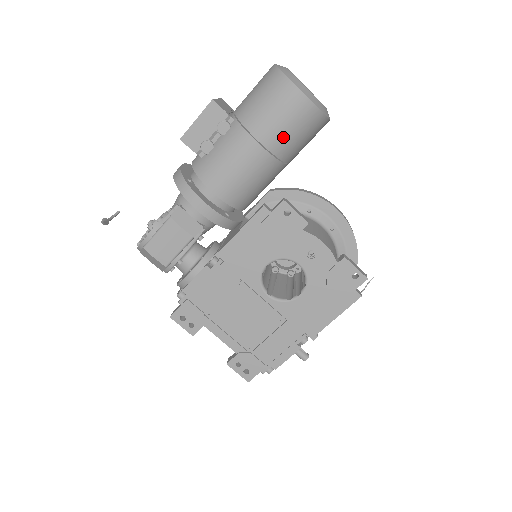
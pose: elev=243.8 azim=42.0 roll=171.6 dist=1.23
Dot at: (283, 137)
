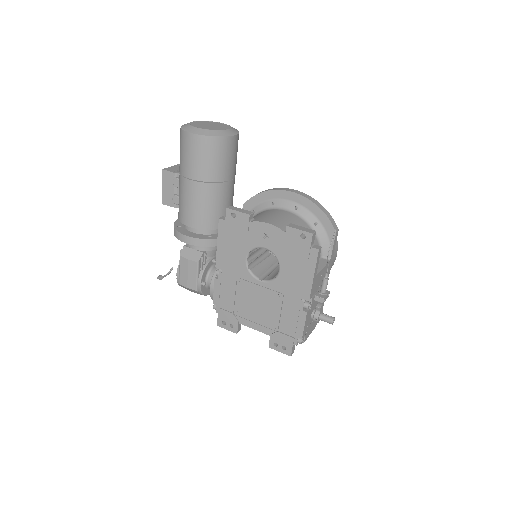
Dot at: (203, 167)
